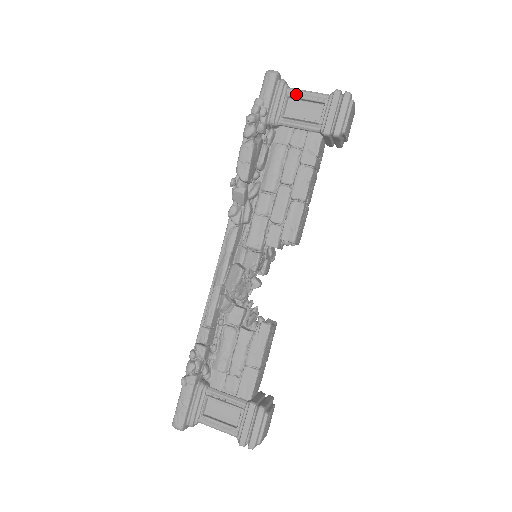
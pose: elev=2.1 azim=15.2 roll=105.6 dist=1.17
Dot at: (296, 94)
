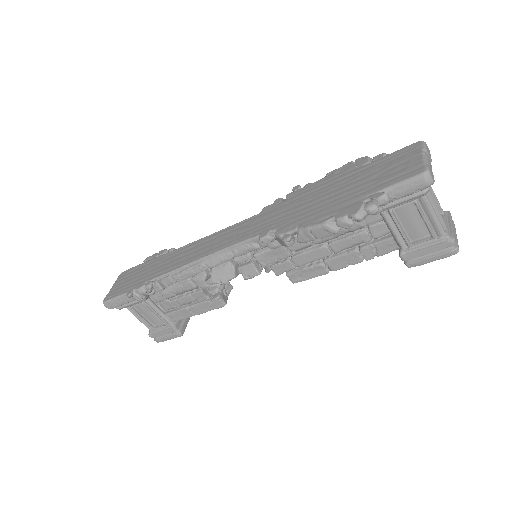
Dot at: (423, 207)
